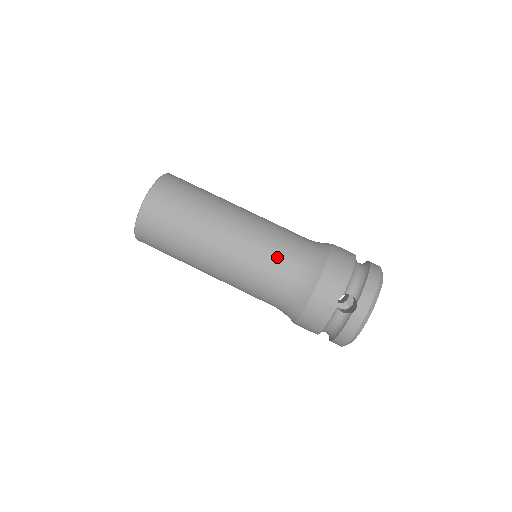
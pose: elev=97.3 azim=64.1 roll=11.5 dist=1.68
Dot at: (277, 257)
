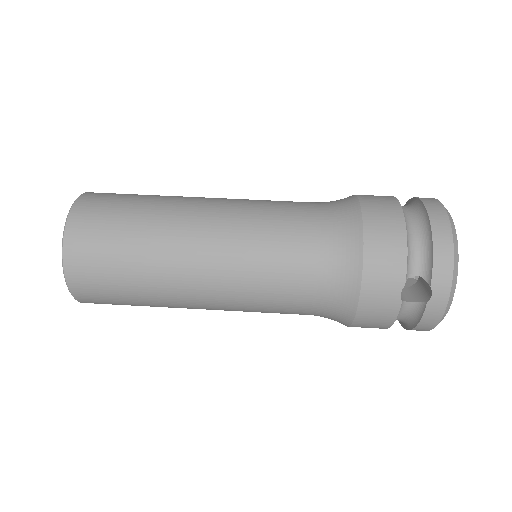
Dot at: (287, 266)
